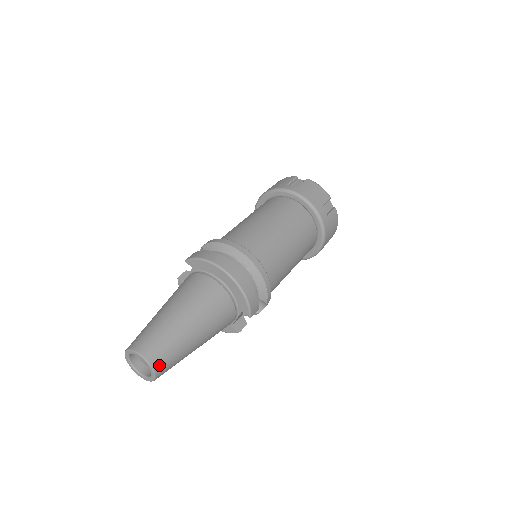
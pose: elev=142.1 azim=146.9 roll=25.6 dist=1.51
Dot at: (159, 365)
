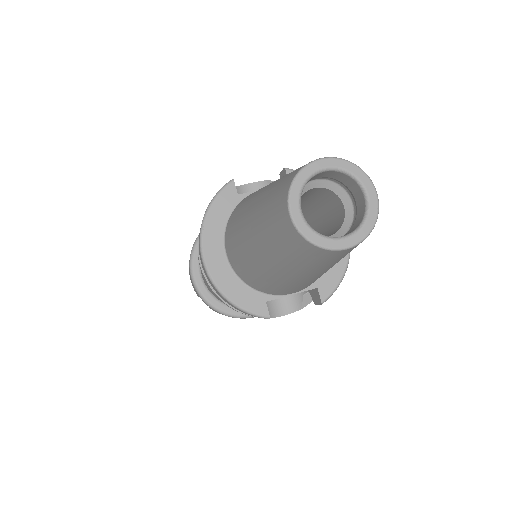
Dot at: occluded
